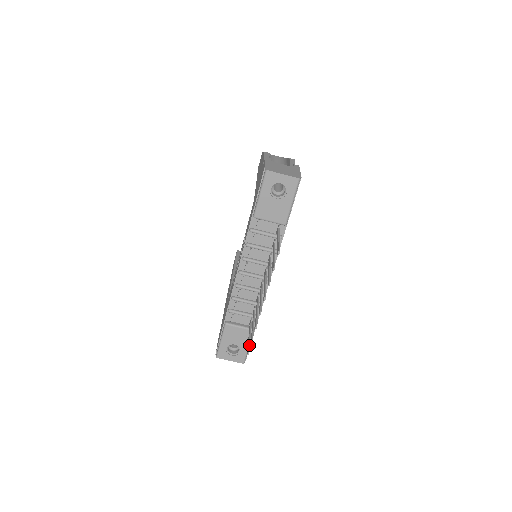
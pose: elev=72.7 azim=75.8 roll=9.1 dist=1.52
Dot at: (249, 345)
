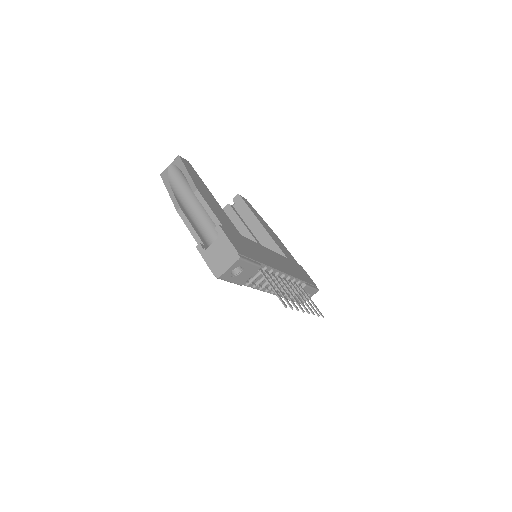
Dot at: occluded
